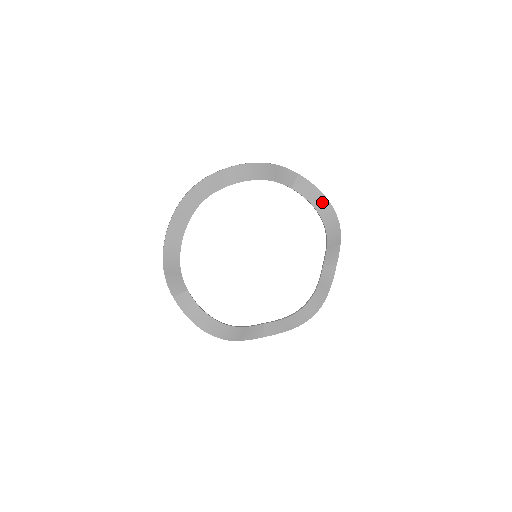
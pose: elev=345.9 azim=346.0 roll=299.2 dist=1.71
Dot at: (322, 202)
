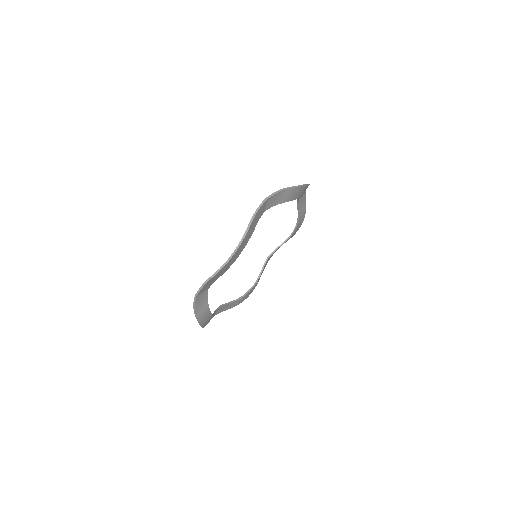
Dot at: (293, 193)
